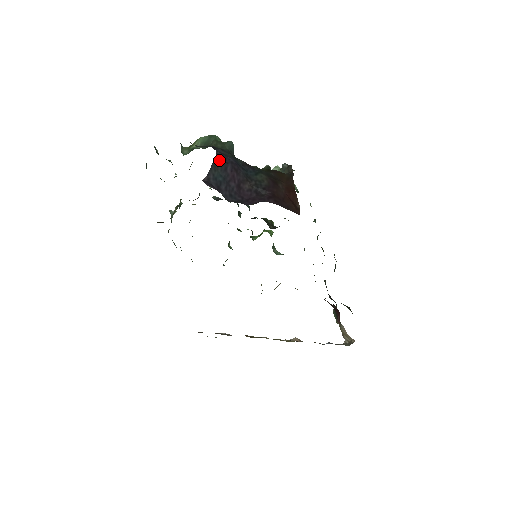
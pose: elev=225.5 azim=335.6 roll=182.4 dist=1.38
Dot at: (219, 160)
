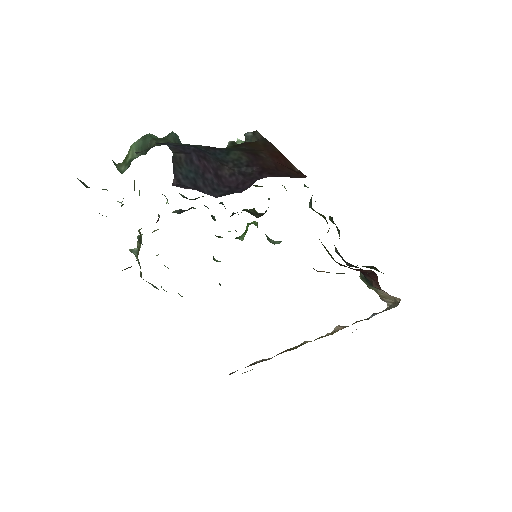
Dot at: (178, 154)
